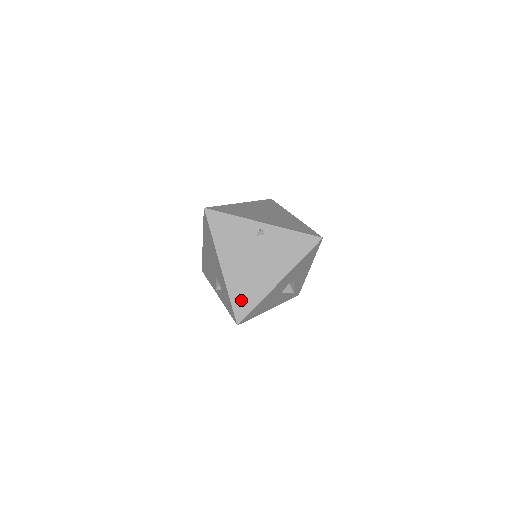
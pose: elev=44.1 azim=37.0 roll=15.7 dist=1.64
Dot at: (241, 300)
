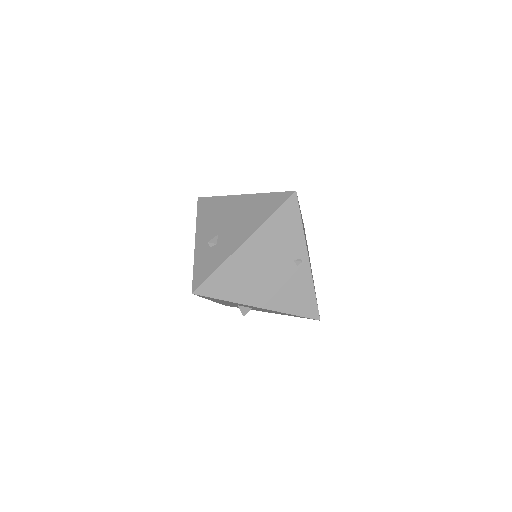
Dot at: (221, 282)
